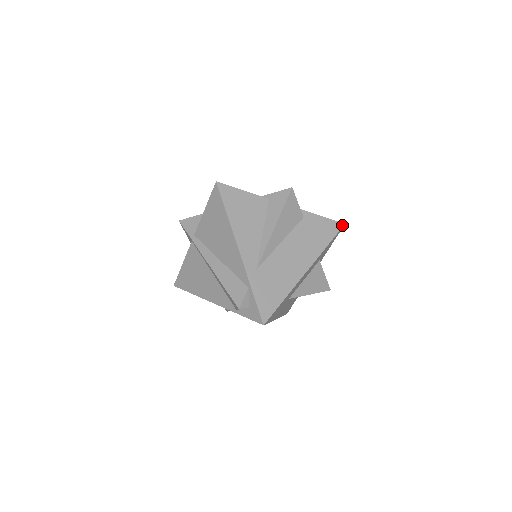
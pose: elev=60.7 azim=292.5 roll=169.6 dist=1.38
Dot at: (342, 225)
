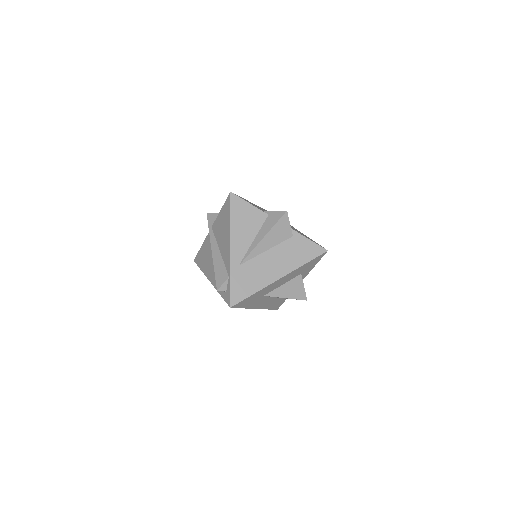
Dot at: (325, 251)
